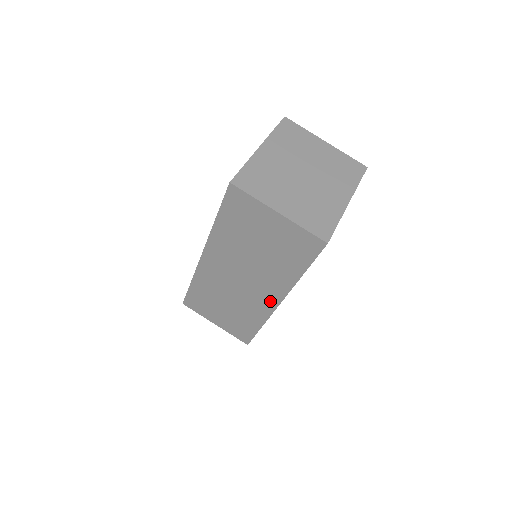
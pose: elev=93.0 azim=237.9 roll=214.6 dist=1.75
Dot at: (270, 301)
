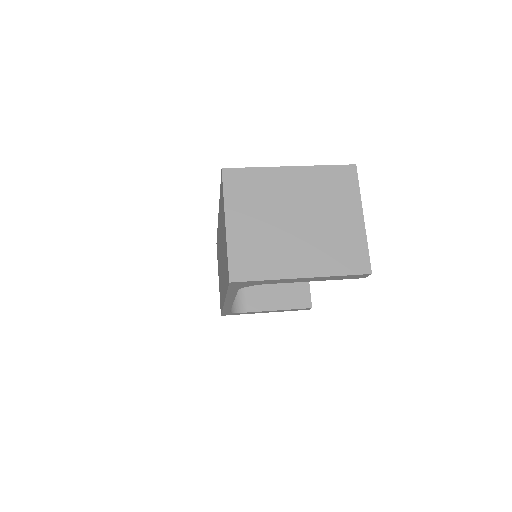
Dot at: (223, 294)
